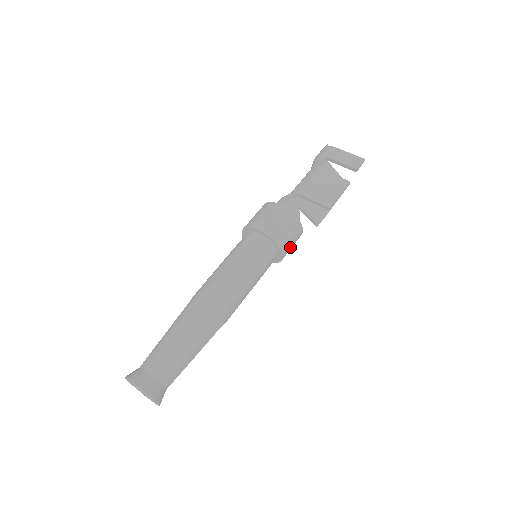
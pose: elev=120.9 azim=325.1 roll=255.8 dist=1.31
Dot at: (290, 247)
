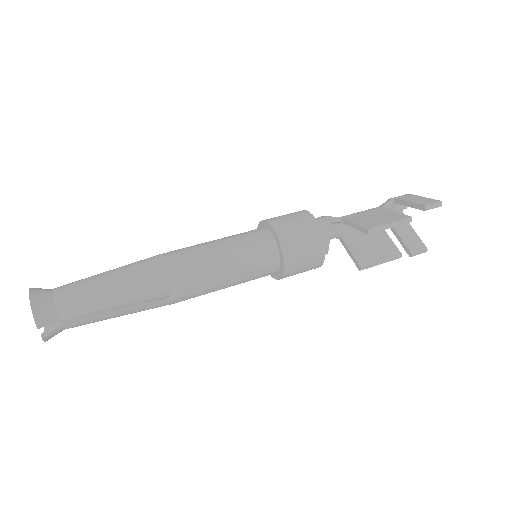
Dot at: (300, 256)
